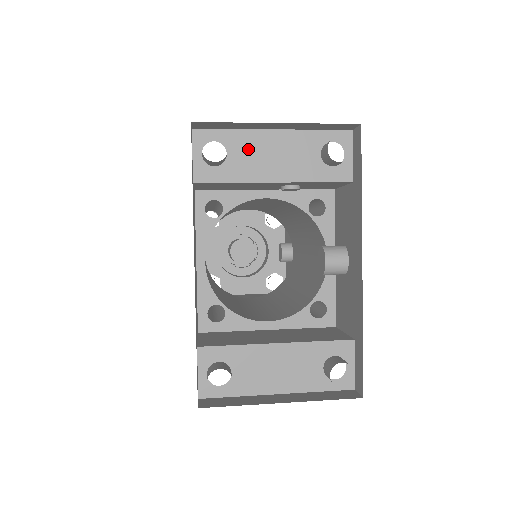
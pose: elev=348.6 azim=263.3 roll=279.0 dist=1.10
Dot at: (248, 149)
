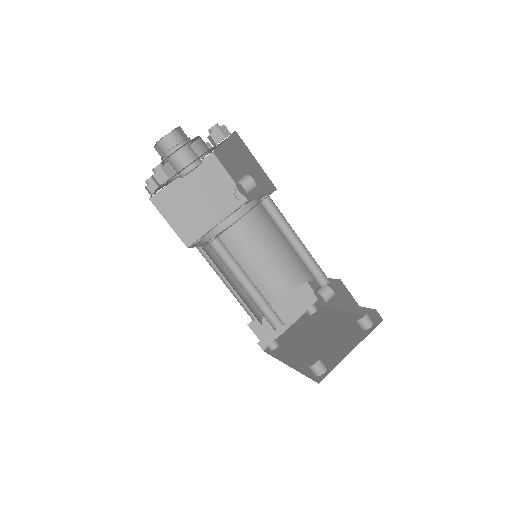
Dot at: occluded
